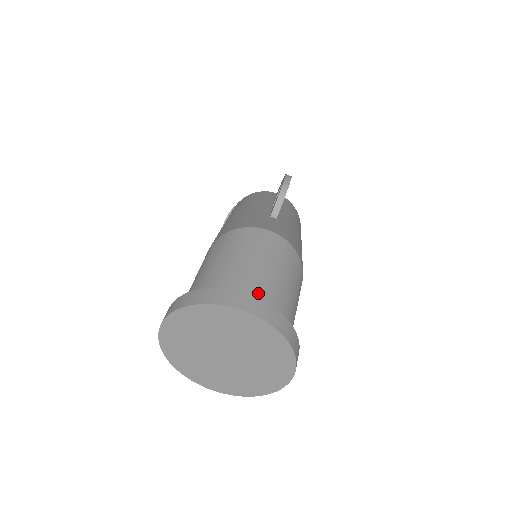
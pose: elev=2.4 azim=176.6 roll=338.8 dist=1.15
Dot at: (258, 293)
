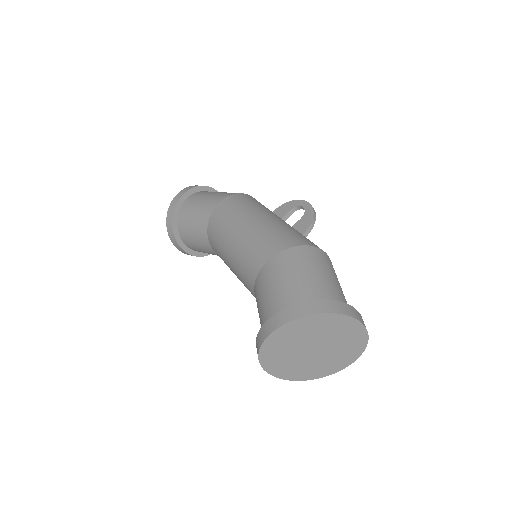
Dot at: occluded
